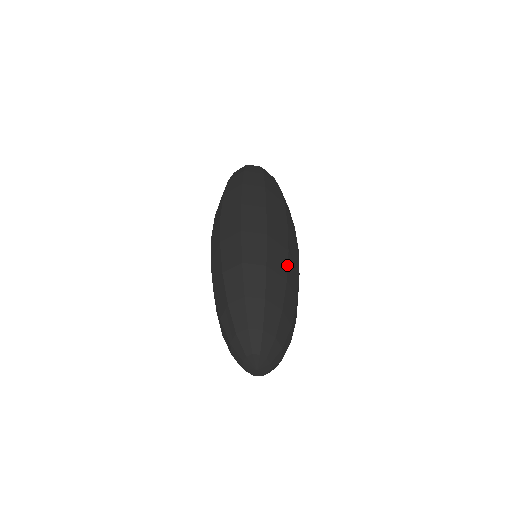
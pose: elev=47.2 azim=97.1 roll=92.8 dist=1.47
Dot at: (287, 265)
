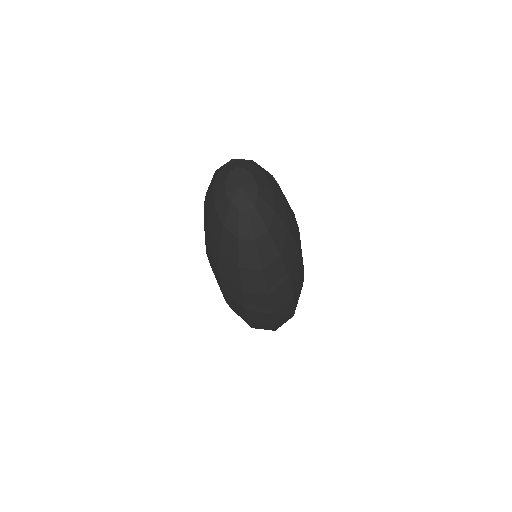
Dot at: occluded
